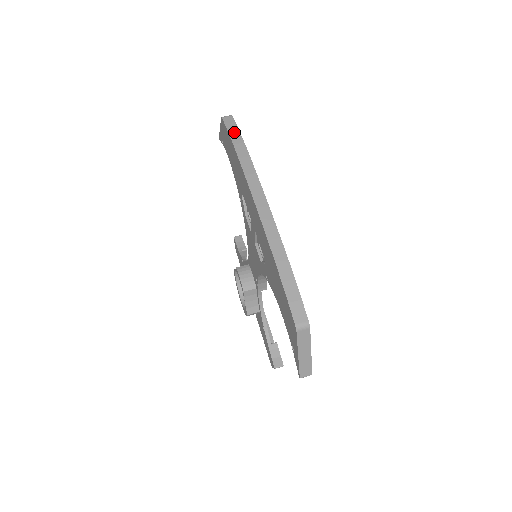
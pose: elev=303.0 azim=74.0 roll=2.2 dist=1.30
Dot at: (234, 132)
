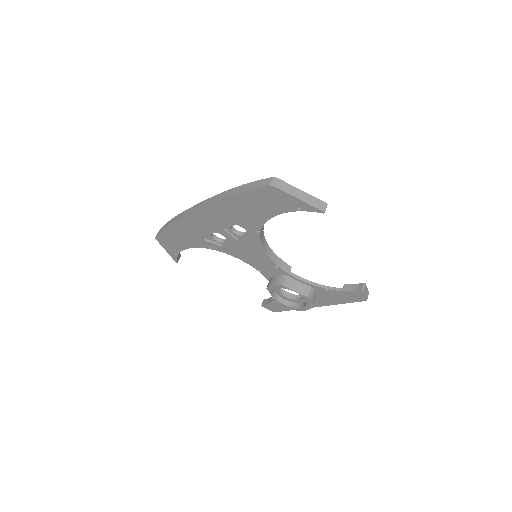
Dot at: (164, 227)
